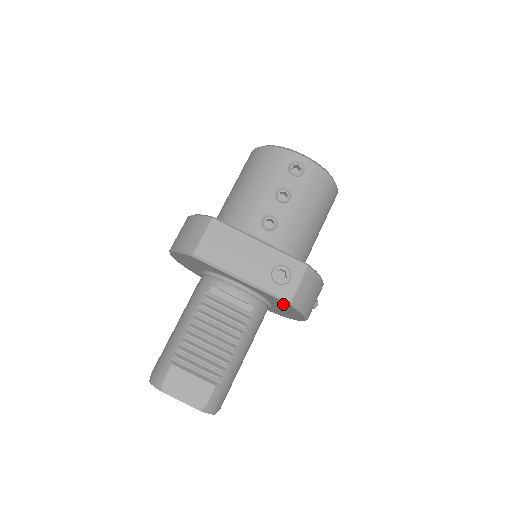
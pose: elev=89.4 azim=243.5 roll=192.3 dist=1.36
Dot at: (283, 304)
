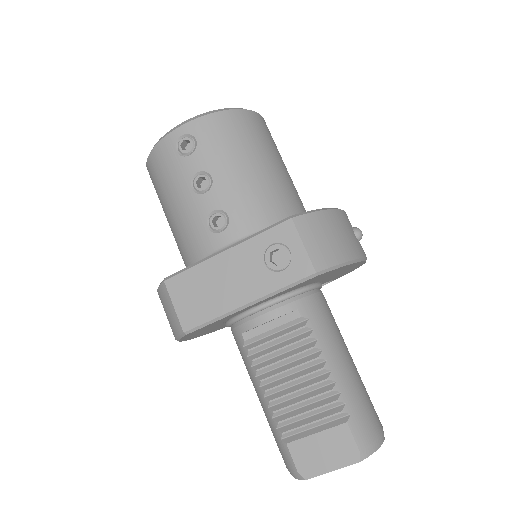
Dot at: (316, 278)
